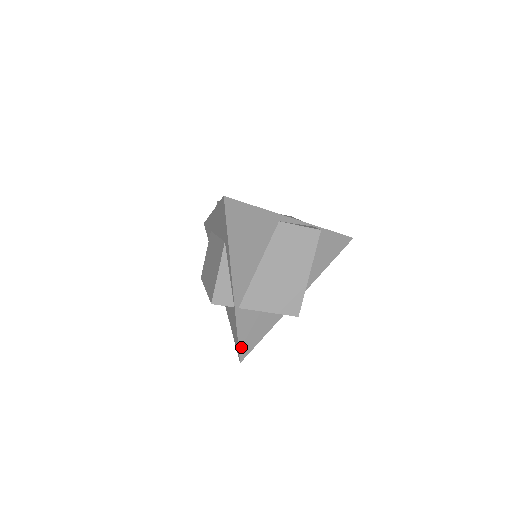
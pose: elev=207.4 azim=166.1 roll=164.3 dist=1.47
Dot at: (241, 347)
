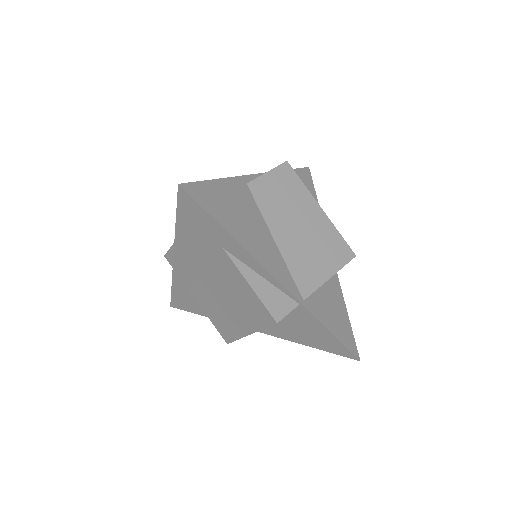
Dot at: (344, 343)
